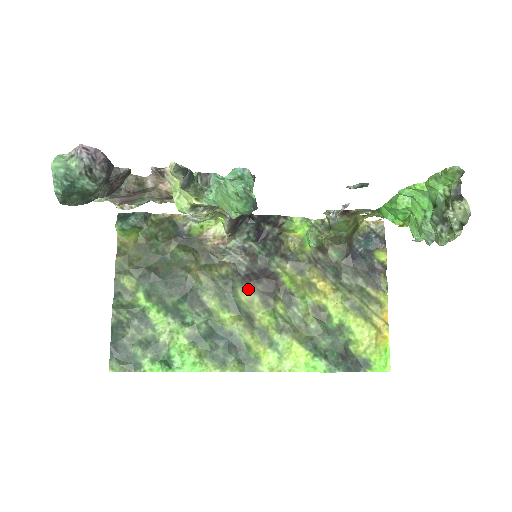
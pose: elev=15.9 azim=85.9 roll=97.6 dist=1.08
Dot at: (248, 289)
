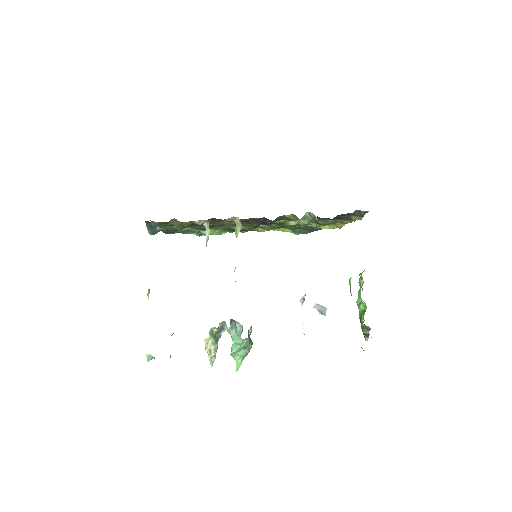
Dot at: occluded
